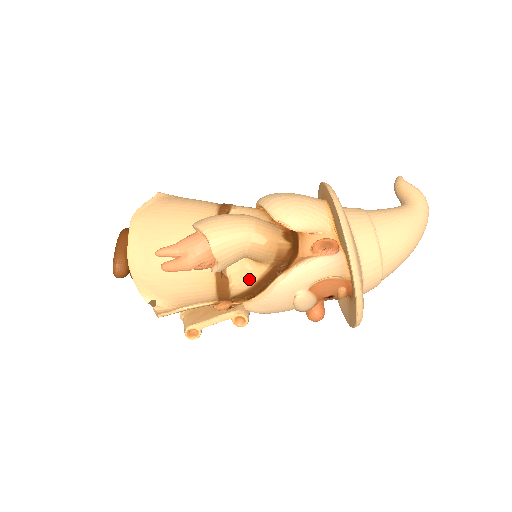
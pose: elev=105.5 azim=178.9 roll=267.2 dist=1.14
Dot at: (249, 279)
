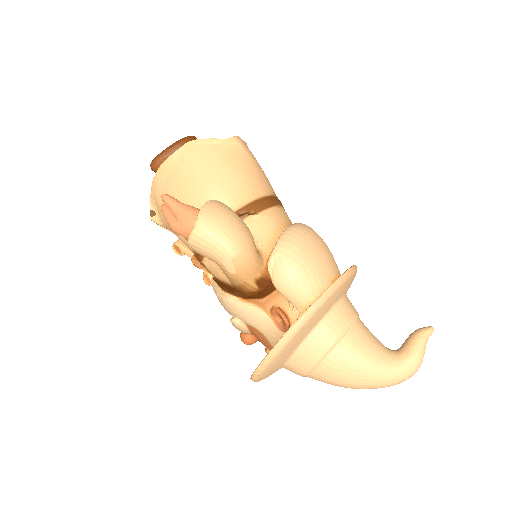
Dot at: (217, 273)
